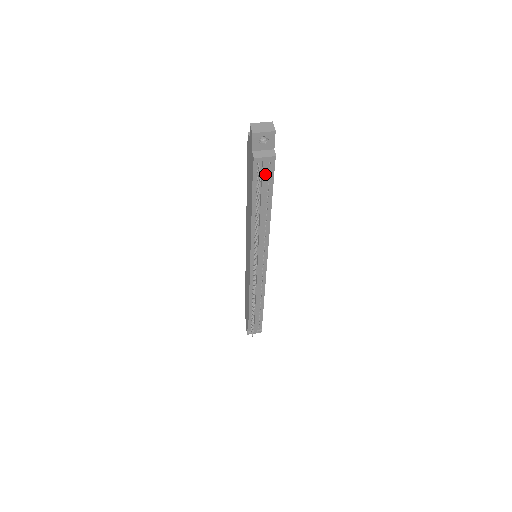
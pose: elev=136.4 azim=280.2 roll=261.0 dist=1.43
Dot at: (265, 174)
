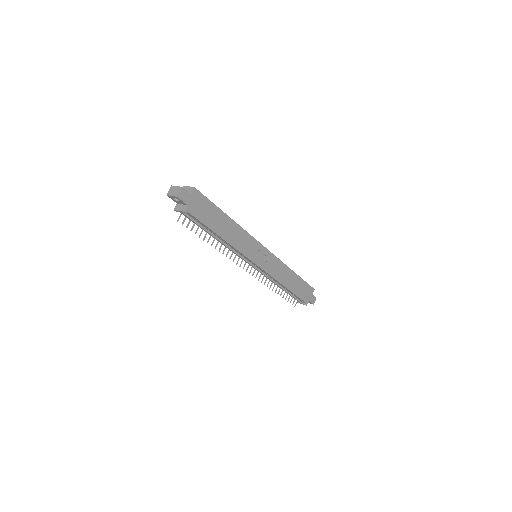
Dot at: (190, 219)
